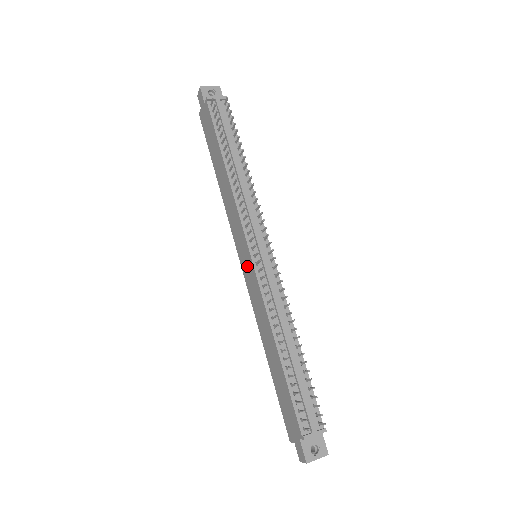
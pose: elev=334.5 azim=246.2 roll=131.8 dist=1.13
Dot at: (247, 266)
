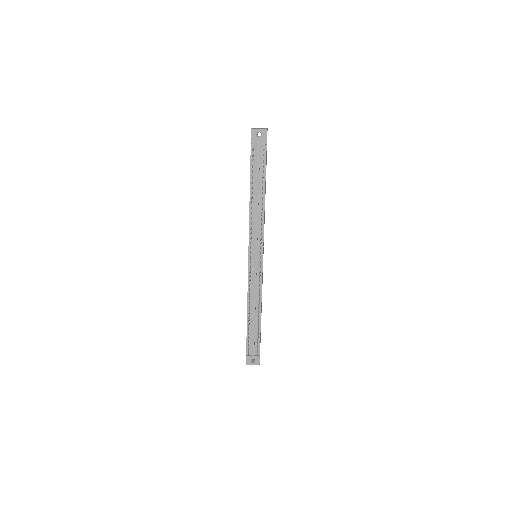
Dot at: occluded
